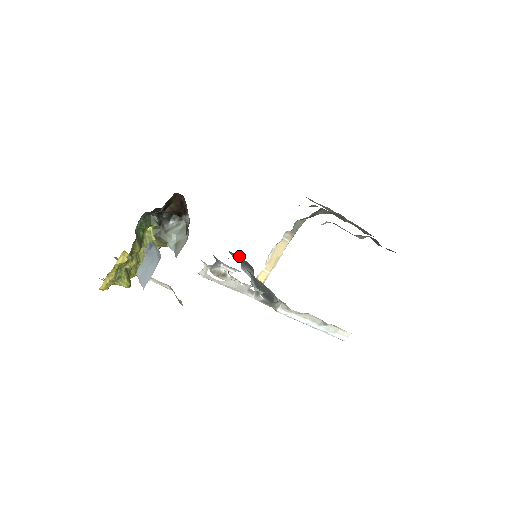
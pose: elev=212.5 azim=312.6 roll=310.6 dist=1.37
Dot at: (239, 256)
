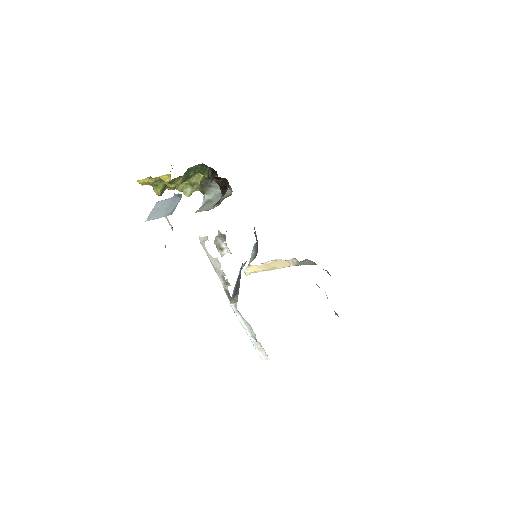
Dot at: occluded
